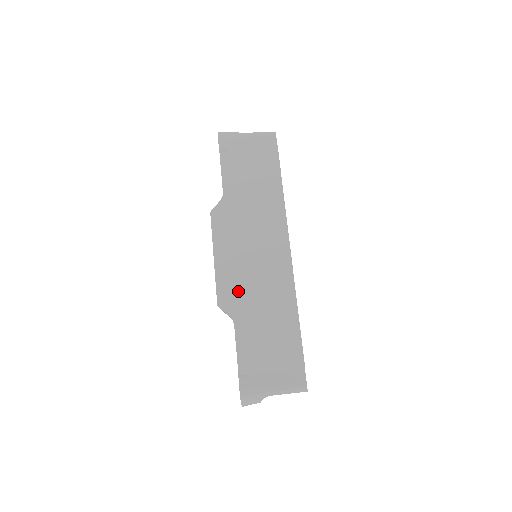
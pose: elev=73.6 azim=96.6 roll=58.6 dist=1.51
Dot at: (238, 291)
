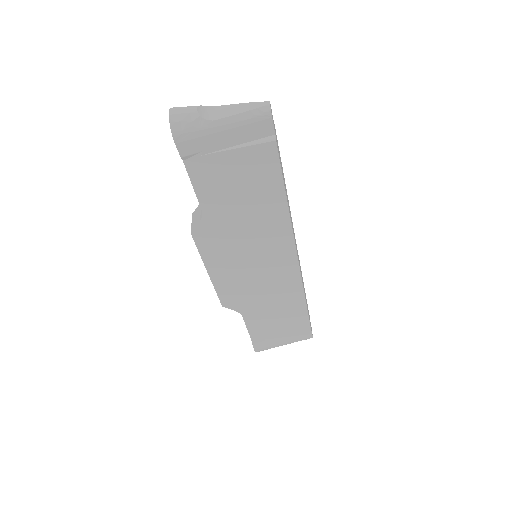
Dot at: (242, 295)
